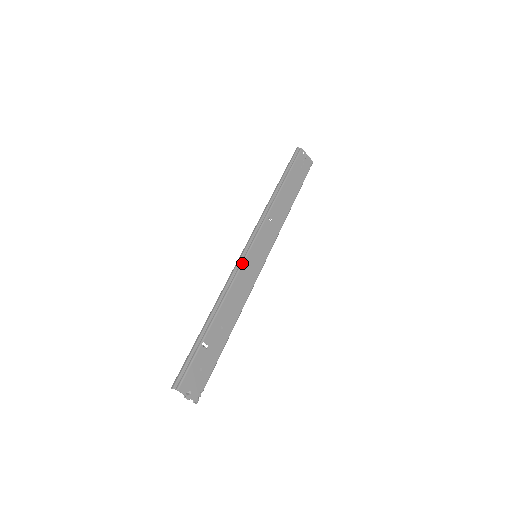
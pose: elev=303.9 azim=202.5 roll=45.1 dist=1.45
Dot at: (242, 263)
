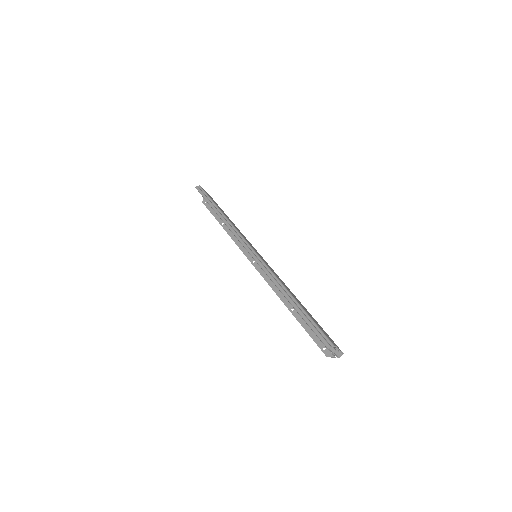
Dot at: (261, 259)
